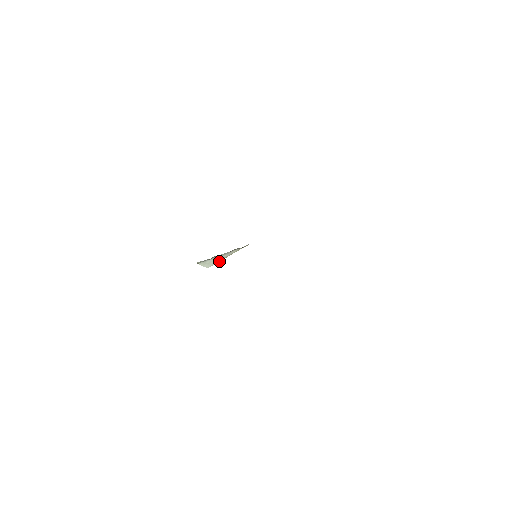
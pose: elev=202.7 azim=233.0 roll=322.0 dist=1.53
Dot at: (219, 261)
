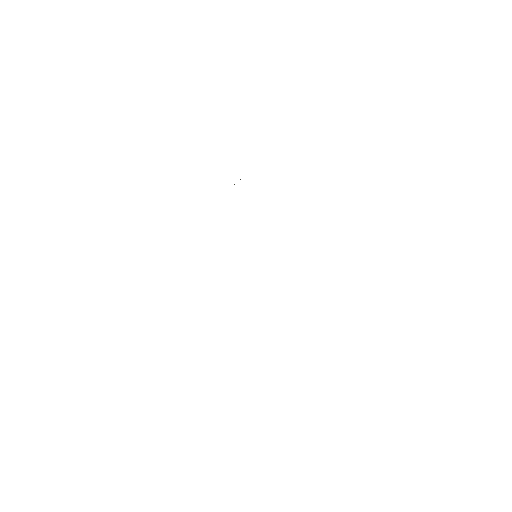
Dot at: occluded
